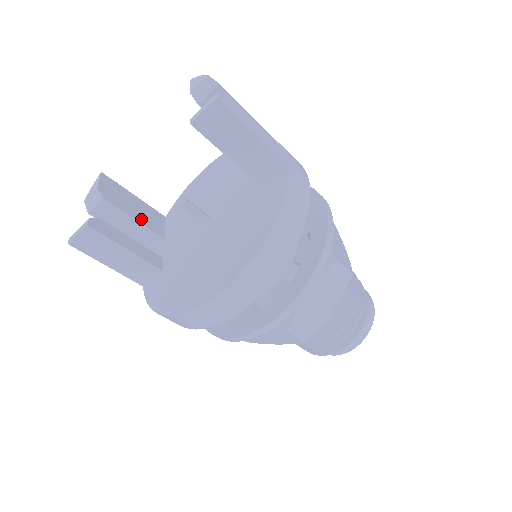
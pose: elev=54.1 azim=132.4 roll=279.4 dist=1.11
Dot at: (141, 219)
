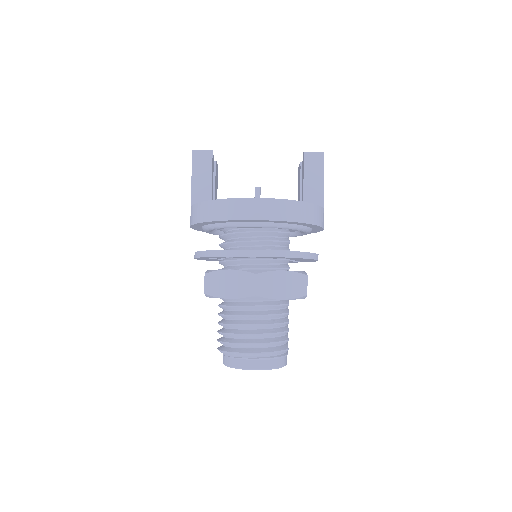
Dot at: (215, 194)
